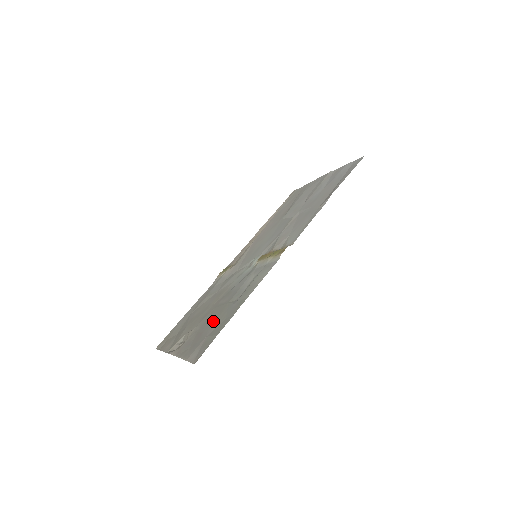
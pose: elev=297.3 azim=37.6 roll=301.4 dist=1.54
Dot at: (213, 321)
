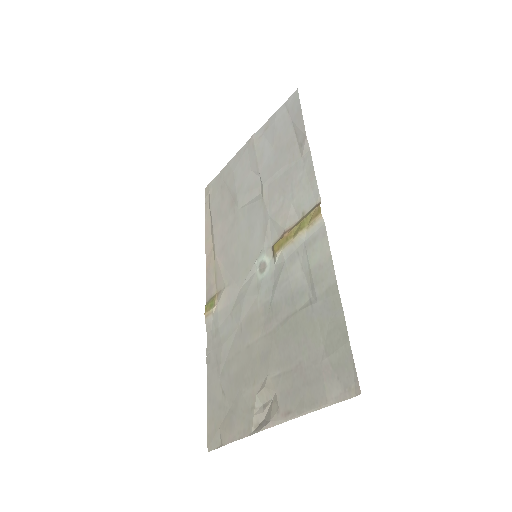
Dot at: (302, 343)
